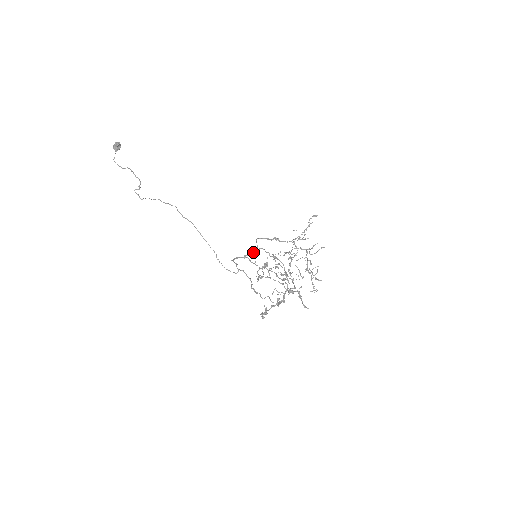
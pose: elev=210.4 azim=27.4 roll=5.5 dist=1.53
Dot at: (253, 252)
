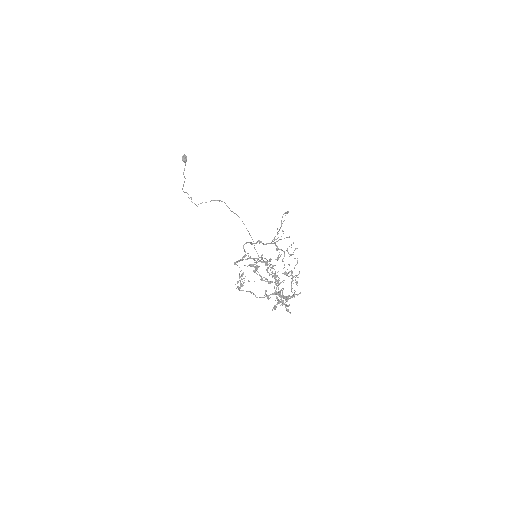
Dot at: (240, 259)
